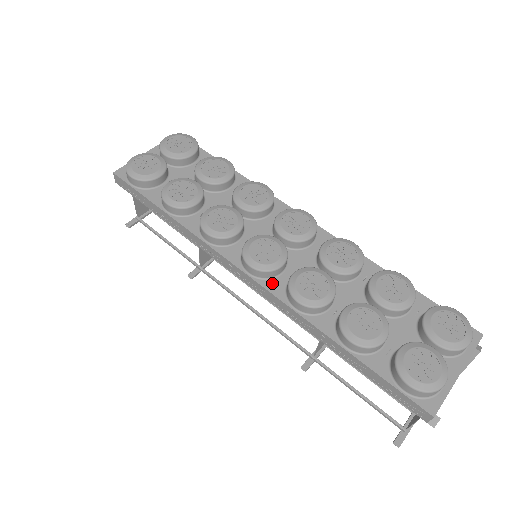
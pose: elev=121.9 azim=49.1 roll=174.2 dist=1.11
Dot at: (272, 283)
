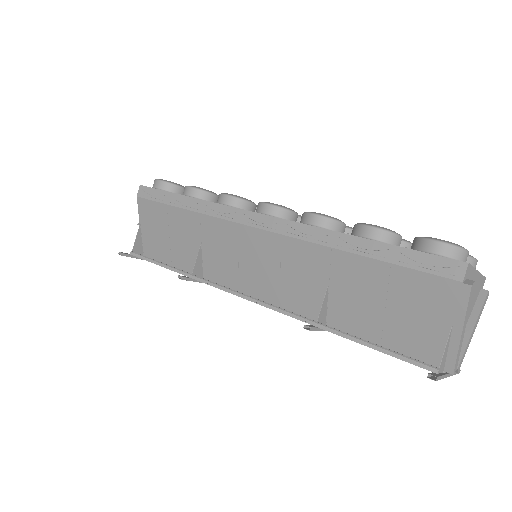
Dot at: occluded
